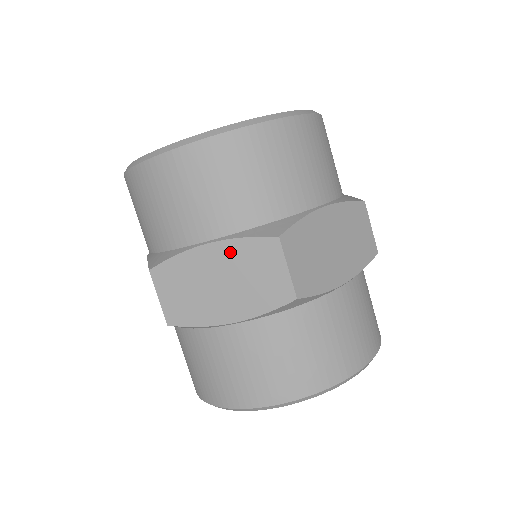
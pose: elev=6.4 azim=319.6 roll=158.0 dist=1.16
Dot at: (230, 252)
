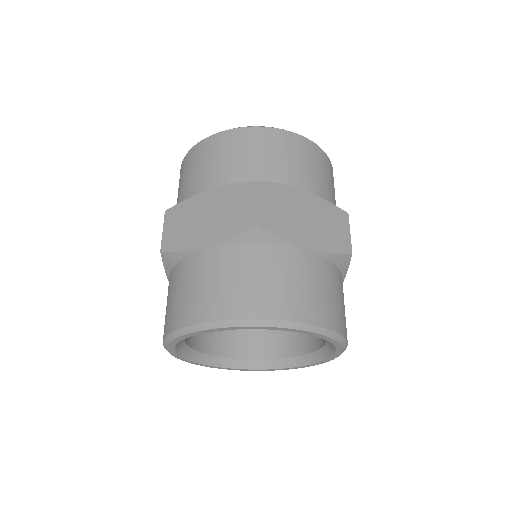
Dot at: (319, 204)
